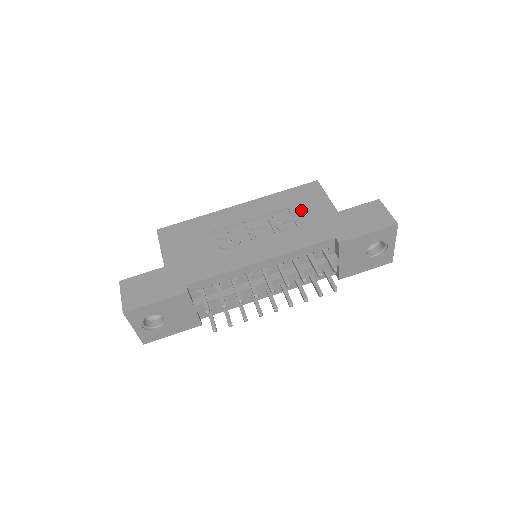
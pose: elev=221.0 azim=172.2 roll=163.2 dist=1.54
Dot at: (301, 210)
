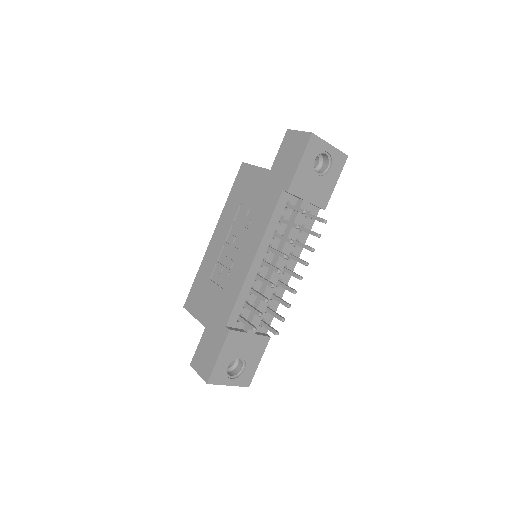
Dot at: (249, 196)
